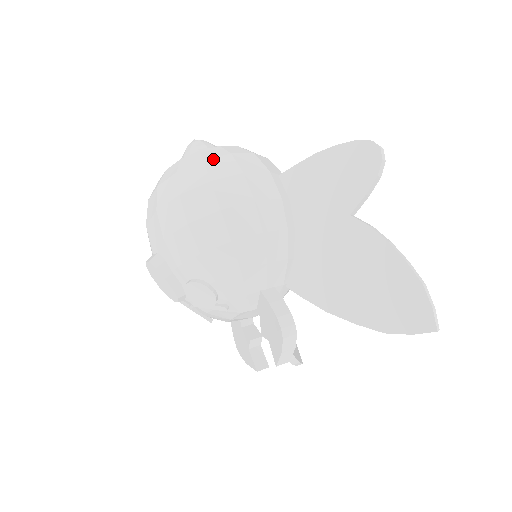
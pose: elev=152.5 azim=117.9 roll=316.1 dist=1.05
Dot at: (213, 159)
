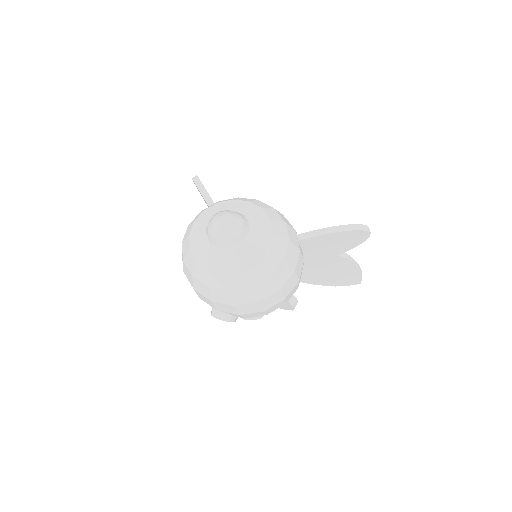
Dot at: (276, 271)
